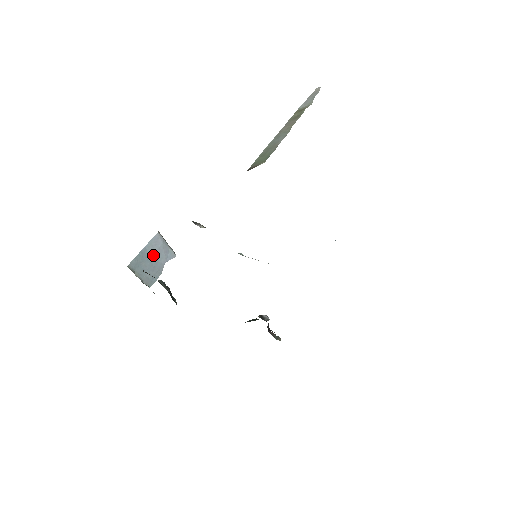
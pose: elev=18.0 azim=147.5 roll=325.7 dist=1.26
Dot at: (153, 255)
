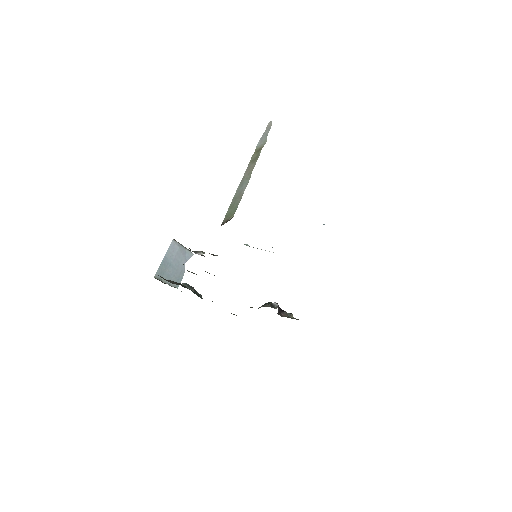
Dot at: (173, 260)
